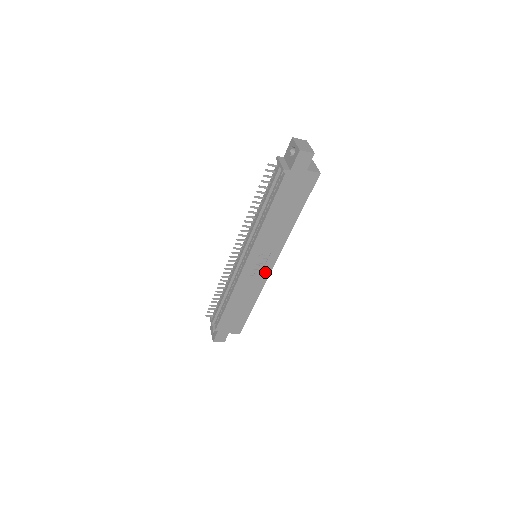
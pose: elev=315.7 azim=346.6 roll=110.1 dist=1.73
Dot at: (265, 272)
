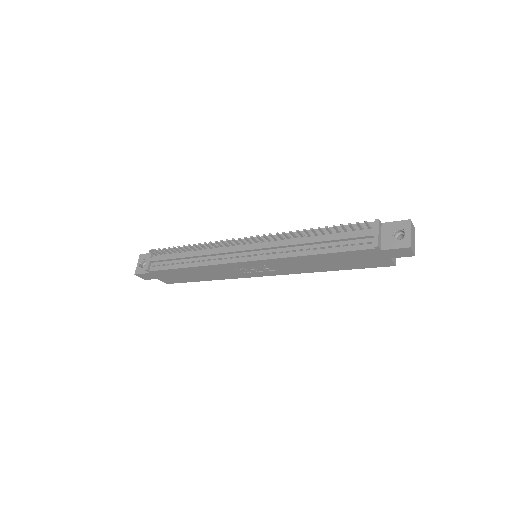
Dot at: (250, 274)
